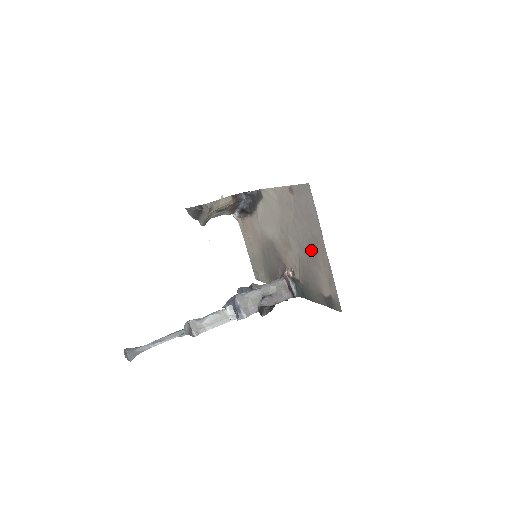
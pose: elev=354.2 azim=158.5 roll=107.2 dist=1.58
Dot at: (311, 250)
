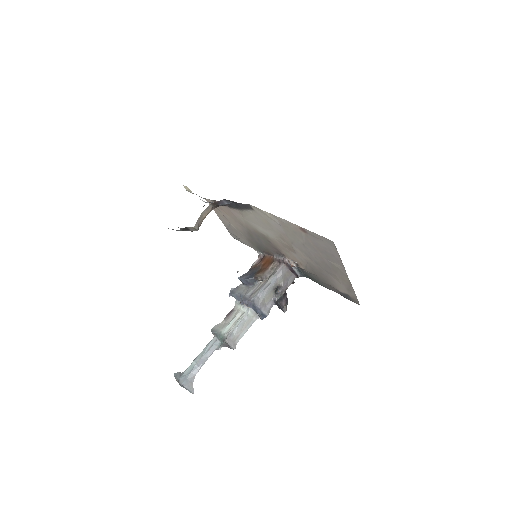
Dot at: (326, 267)
